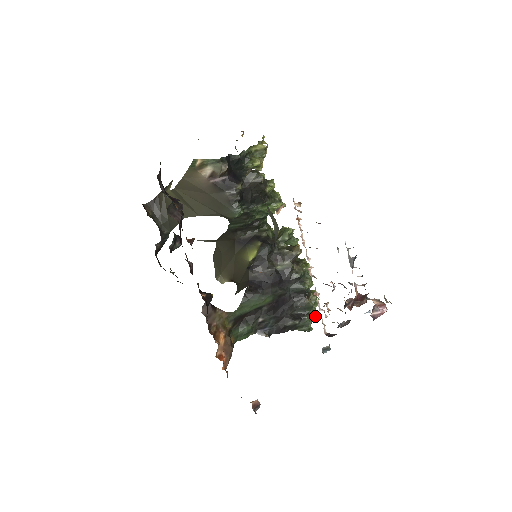
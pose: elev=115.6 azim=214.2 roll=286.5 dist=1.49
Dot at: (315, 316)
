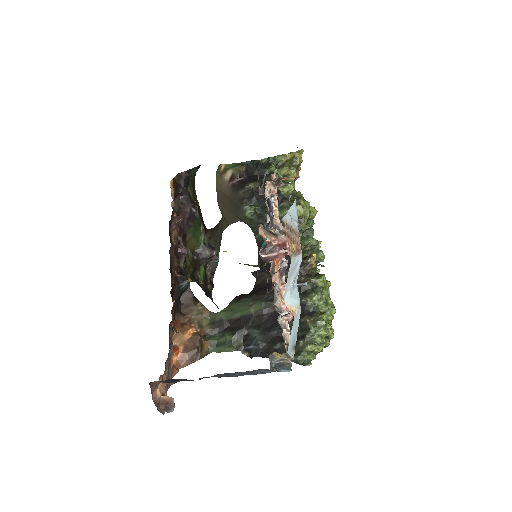
Dot at: (316, 345)
